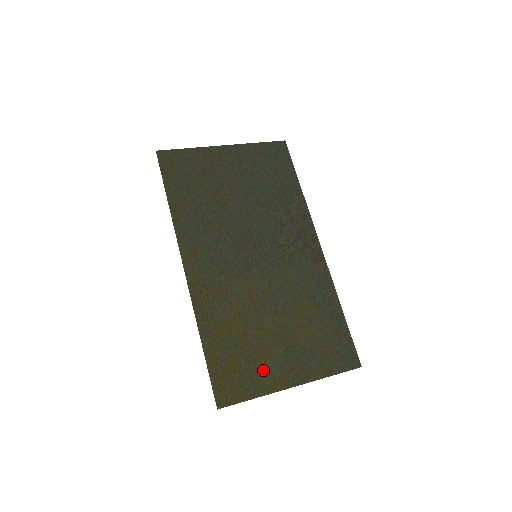
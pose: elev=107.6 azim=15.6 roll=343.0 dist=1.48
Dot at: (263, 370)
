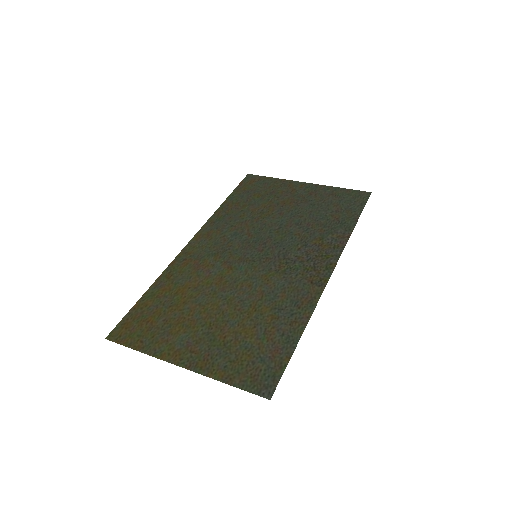
Dot at: (170, 336)
